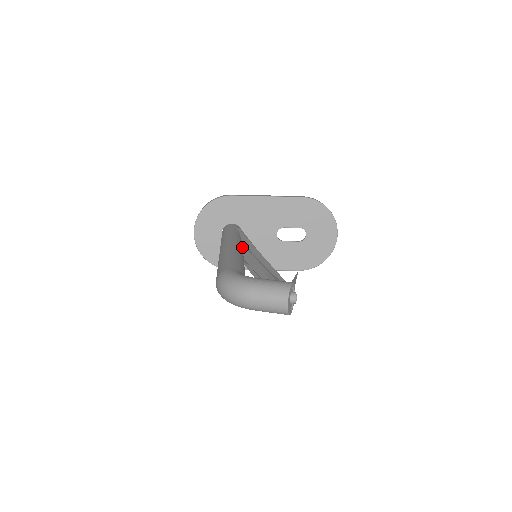
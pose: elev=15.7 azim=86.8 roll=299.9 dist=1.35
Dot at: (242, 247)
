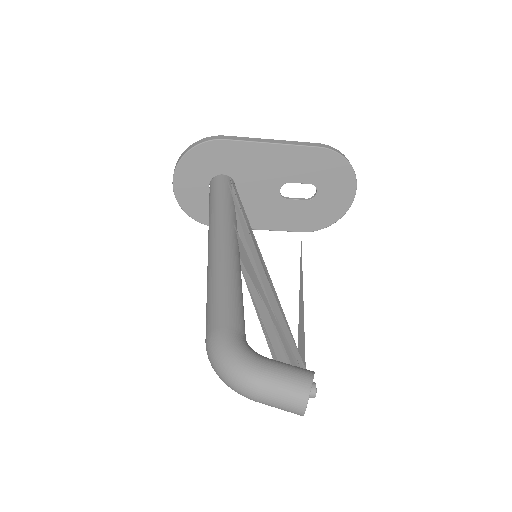
Dot at: (238, 240)
